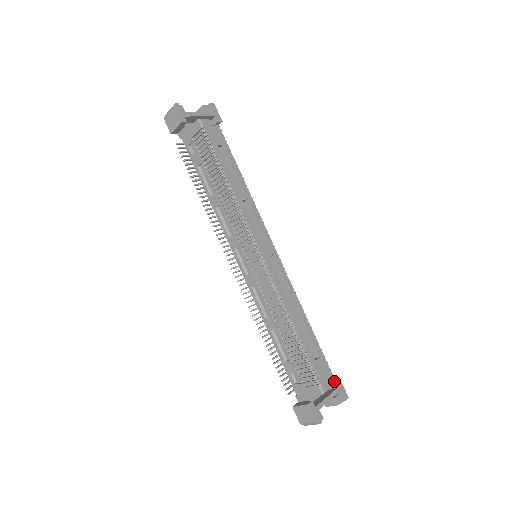
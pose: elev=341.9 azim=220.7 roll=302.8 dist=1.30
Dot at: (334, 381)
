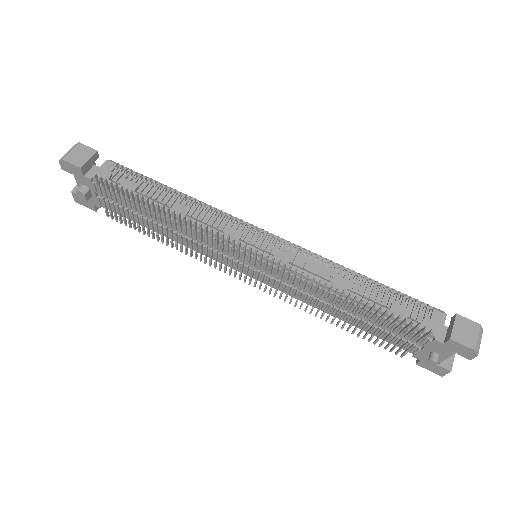
Dot at: occluded
